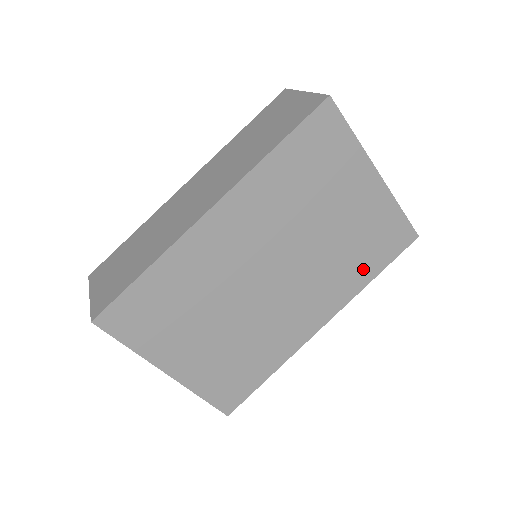
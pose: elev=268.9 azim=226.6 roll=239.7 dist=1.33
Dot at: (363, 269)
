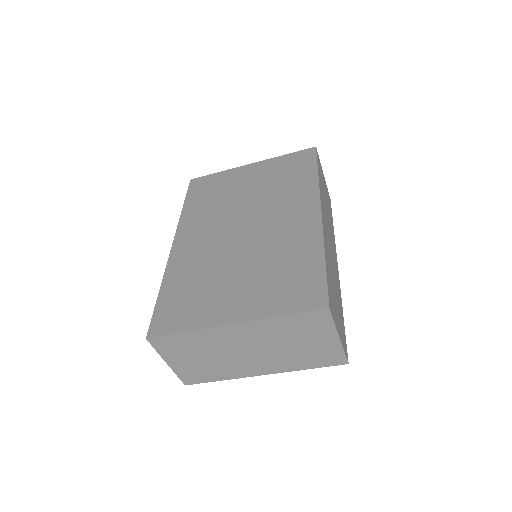
Dot at: (302, 179)
